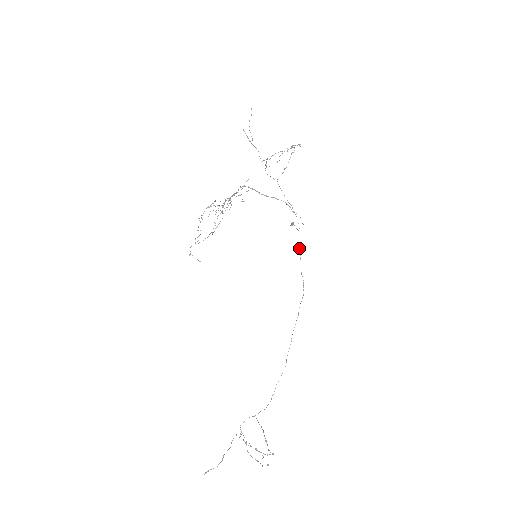
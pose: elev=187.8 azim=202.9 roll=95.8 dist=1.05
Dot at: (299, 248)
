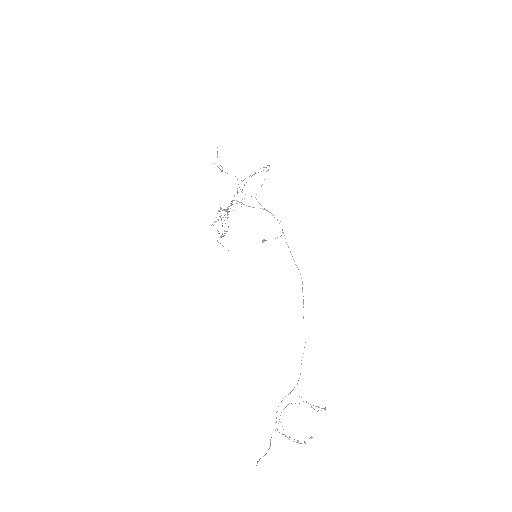
Dot at: (288, 246)
